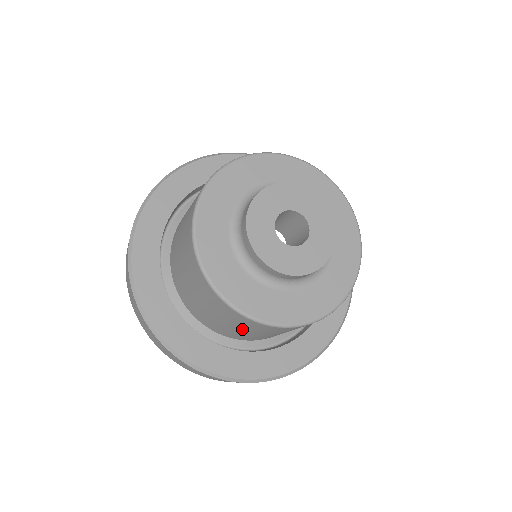
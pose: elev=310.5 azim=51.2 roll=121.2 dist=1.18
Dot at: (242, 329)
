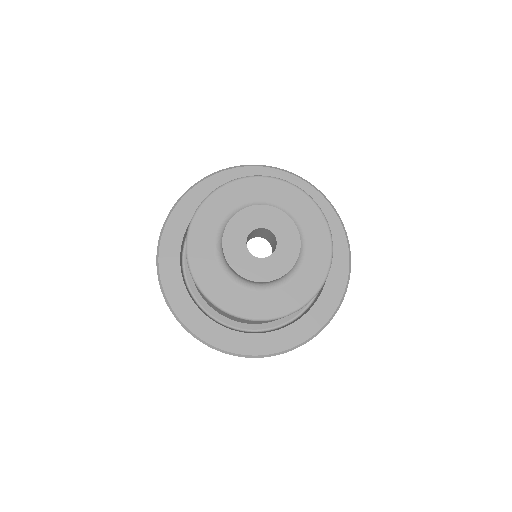
Dot at: occluded
